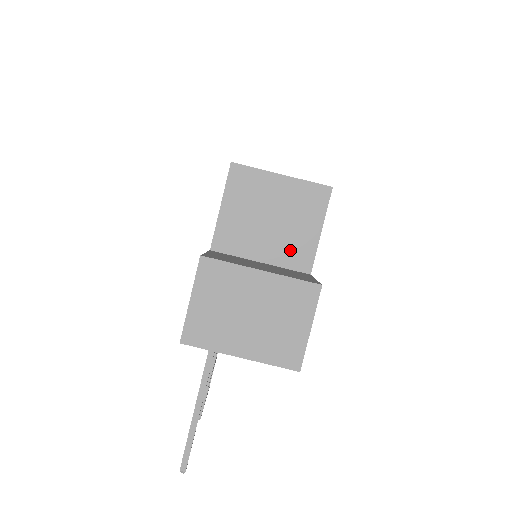
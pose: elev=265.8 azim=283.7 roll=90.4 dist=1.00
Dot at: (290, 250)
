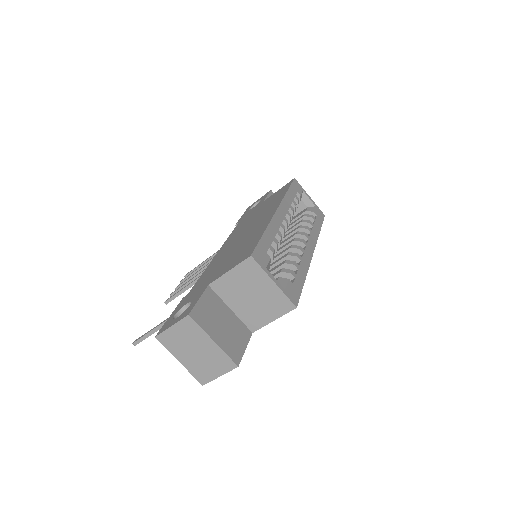
Dot at: (251, 316)
